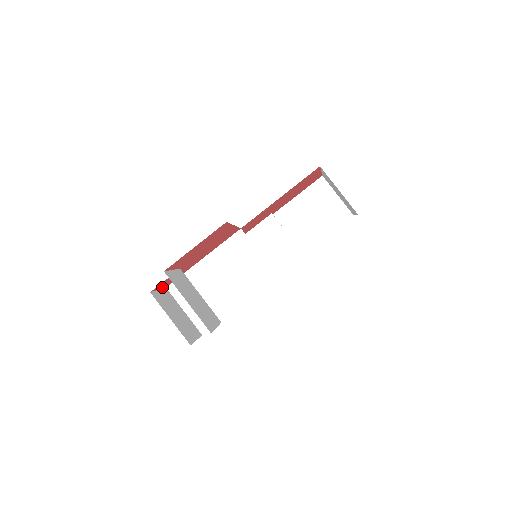
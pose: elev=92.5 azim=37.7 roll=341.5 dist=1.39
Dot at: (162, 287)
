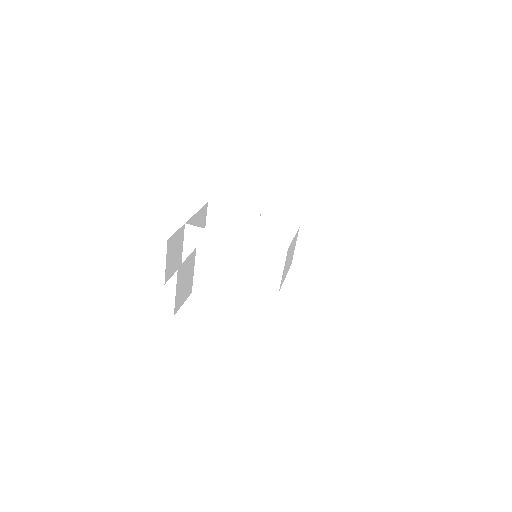
Dot at: occluded
